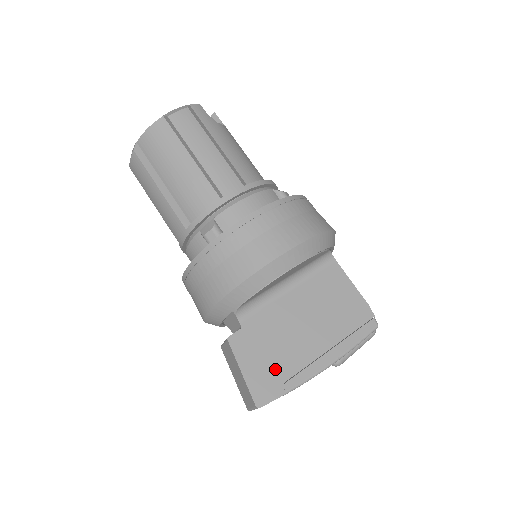
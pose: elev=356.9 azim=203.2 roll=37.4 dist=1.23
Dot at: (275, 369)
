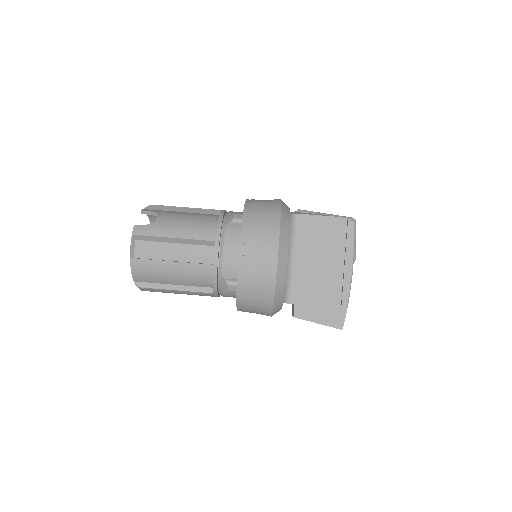
Dot at: (330, 304)
